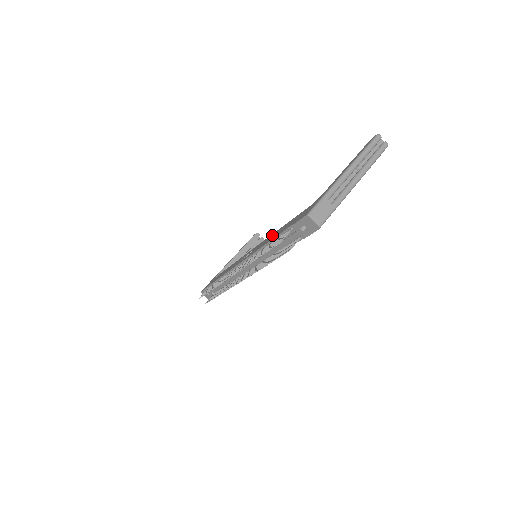
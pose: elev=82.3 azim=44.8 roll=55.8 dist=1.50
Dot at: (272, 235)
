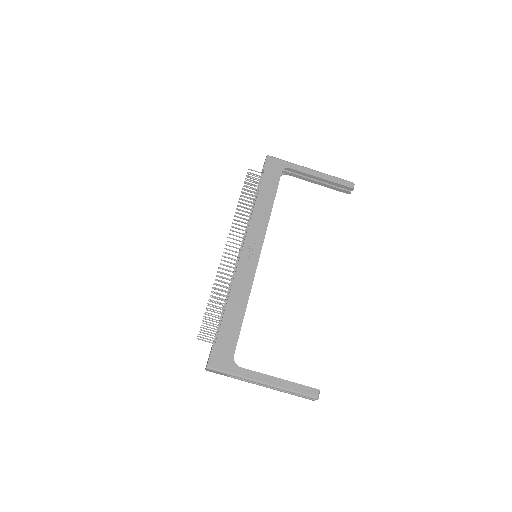
Dot at: (244, 297)
